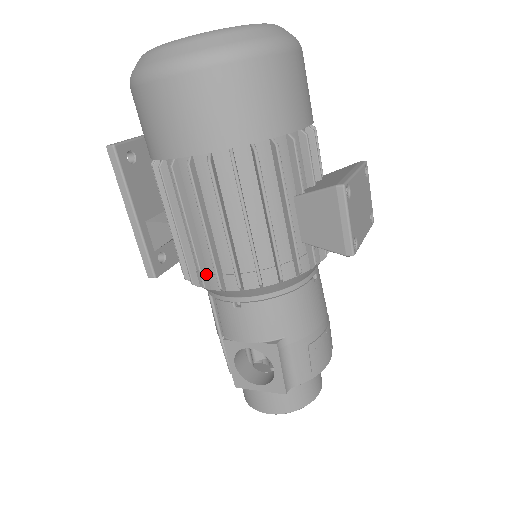
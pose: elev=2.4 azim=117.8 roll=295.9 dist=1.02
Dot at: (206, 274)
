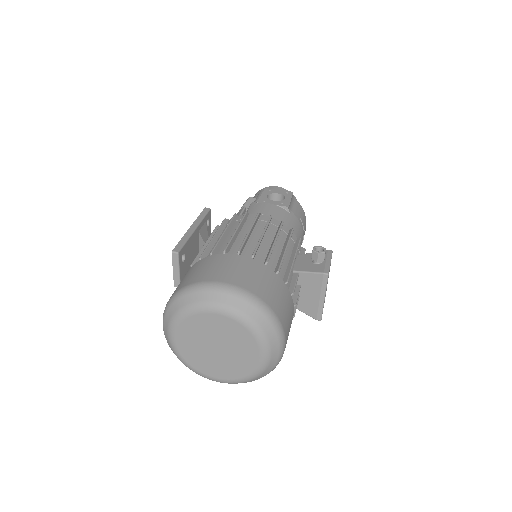
Dot at: occluded
